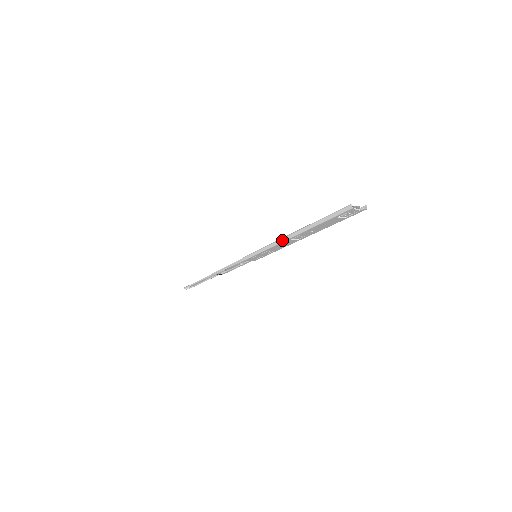
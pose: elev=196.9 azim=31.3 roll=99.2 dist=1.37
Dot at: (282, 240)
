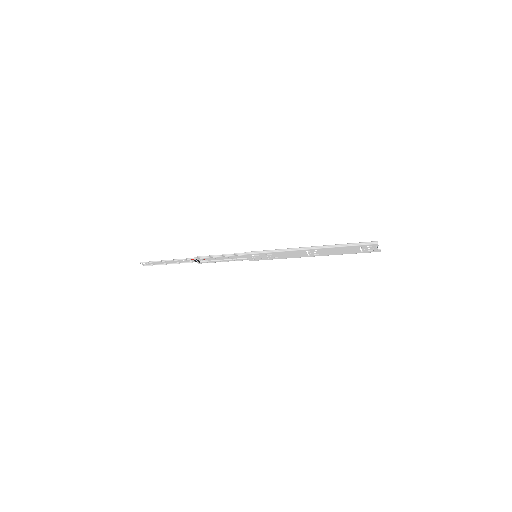
Dot at: (298, 249)
